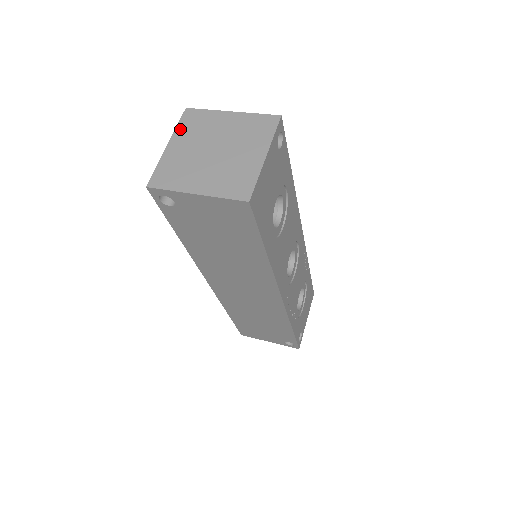
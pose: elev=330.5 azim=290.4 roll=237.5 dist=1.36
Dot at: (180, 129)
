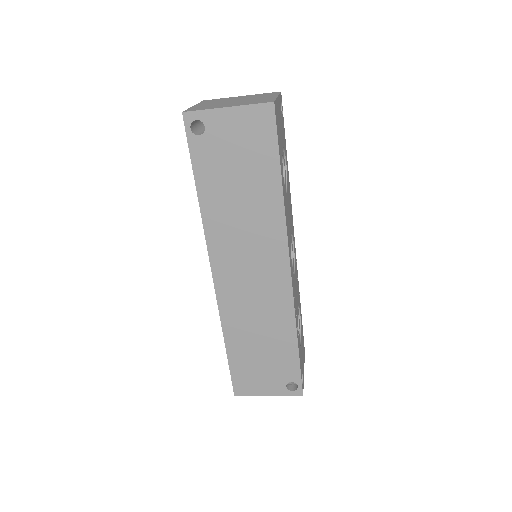
Dot at: (202, 103)
